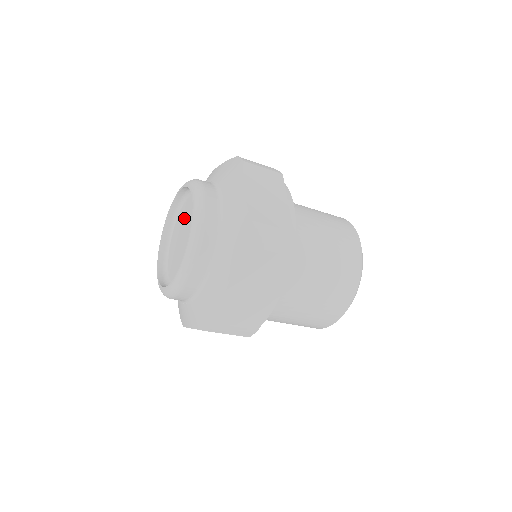
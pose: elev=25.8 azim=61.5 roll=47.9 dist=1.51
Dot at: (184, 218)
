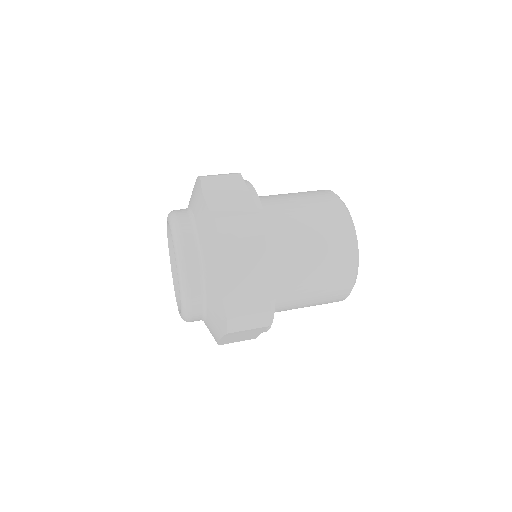
Dot at: occluded
